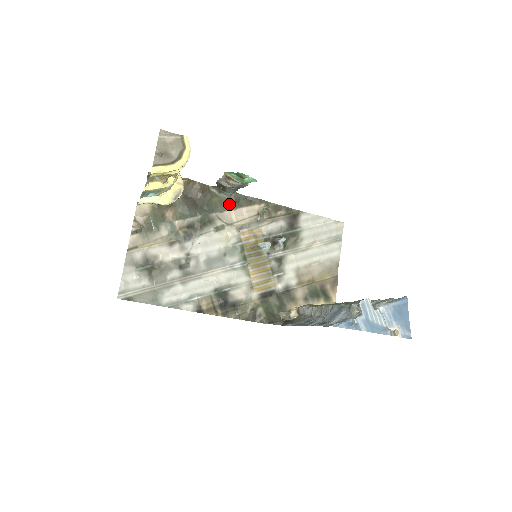
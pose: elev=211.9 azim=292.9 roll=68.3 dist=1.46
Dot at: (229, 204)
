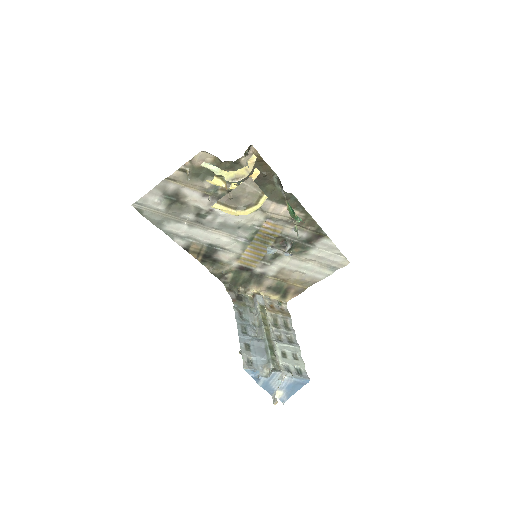
Dot at: (278, 197)
